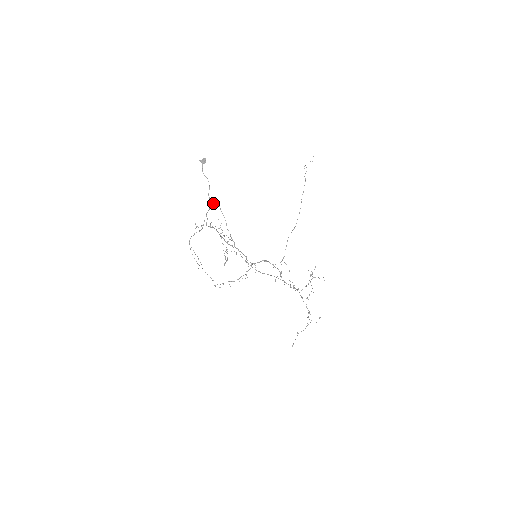
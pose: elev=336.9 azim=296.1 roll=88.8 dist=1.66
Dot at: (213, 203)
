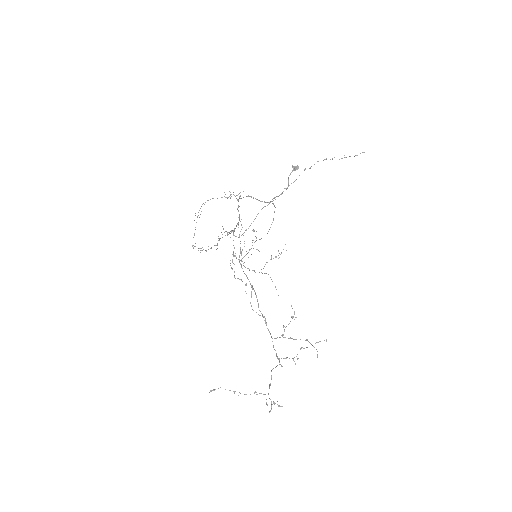
Dot at: (273, 203)
